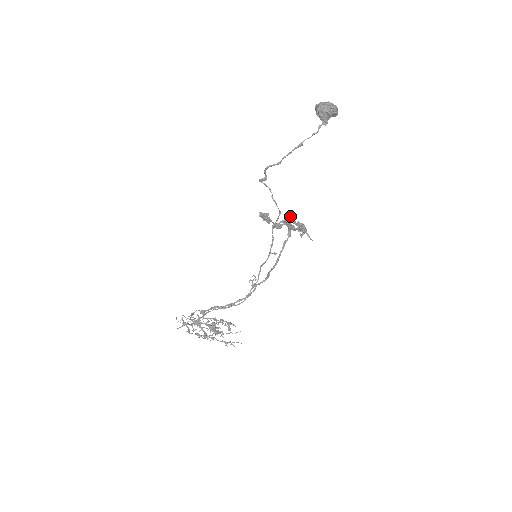
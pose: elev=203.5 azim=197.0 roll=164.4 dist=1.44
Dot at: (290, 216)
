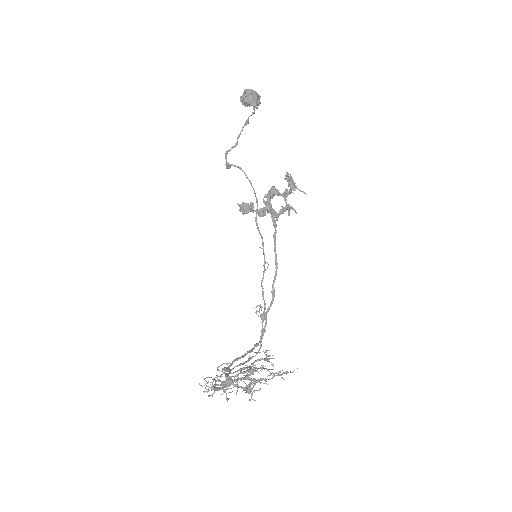
Dot at: (272, 186)
